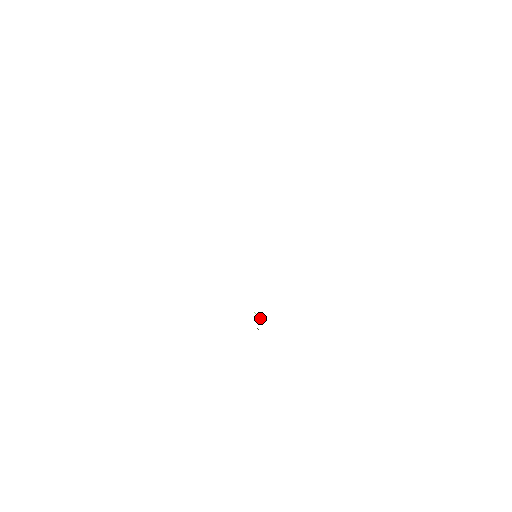
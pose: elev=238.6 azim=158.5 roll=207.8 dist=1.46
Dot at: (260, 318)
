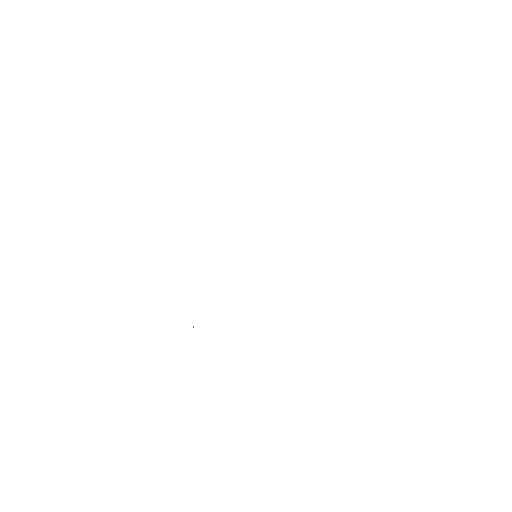
Dot at: occluded
